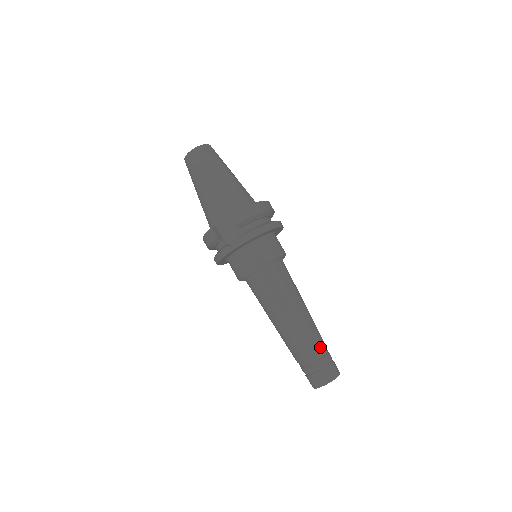
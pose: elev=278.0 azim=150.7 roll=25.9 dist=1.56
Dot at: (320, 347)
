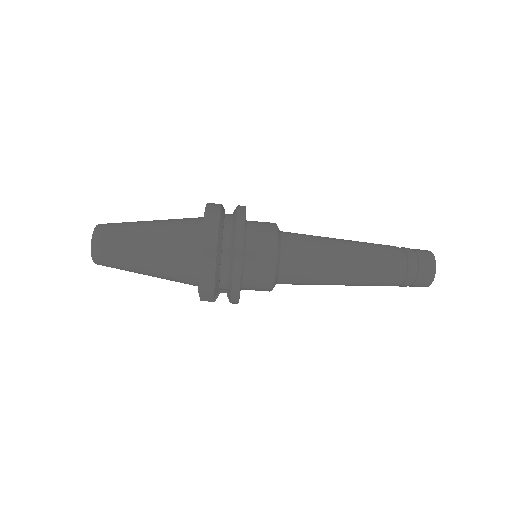
Dot at: (395, 272)
